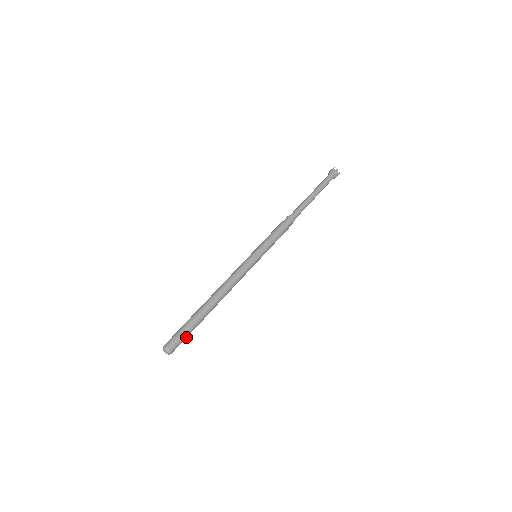
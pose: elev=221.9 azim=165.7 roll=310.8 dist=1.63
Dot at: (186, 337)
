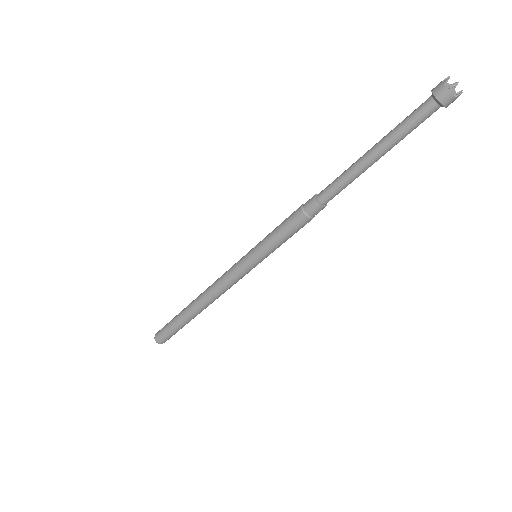
Dot at: (176, 332)
